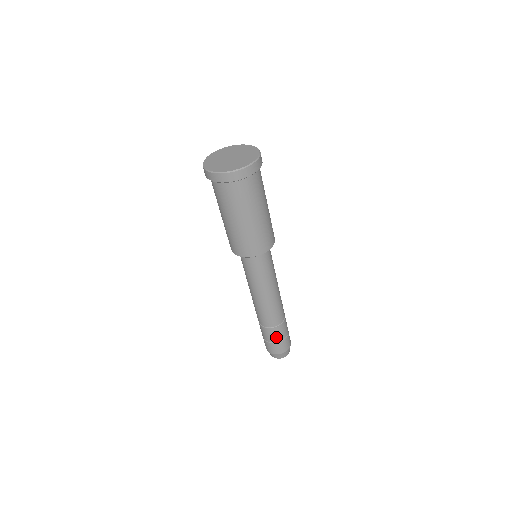
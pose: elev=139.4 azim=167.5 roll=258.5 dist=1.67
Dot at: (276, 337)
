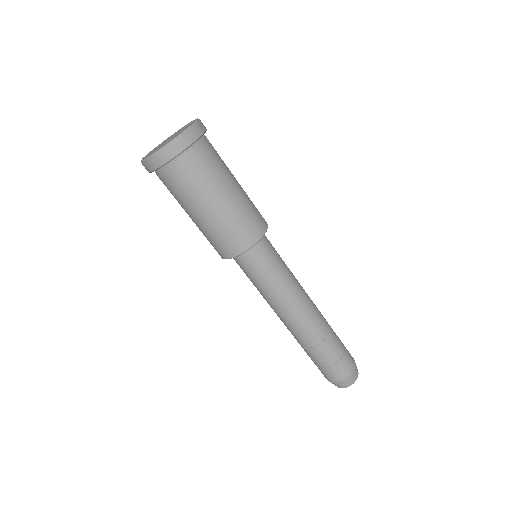
Dot at: (322, 359)
